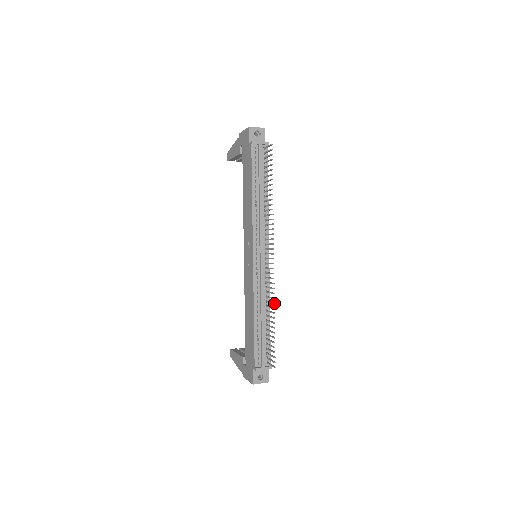
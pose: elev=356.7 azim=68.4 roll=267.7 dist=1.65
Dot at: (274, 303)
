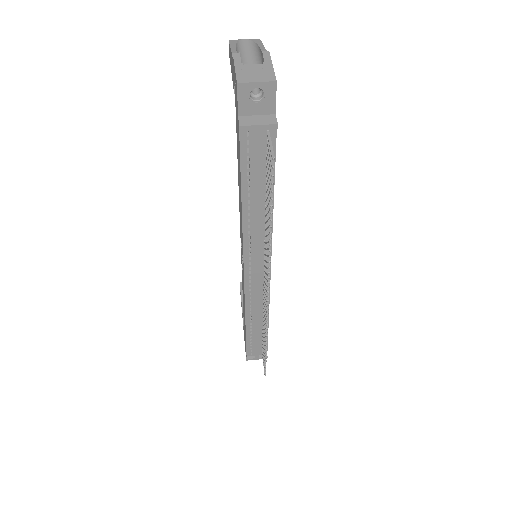
Dot at: (266, 336)
